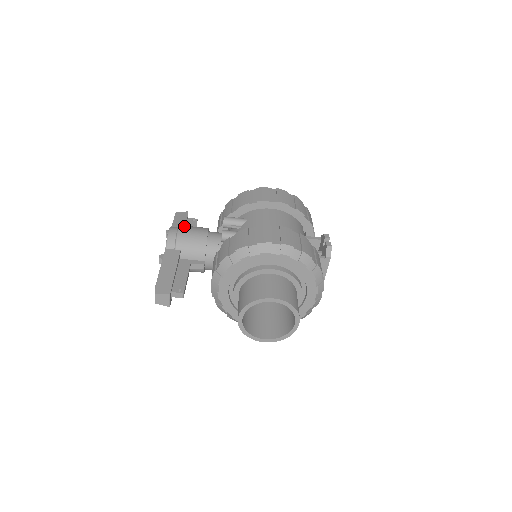
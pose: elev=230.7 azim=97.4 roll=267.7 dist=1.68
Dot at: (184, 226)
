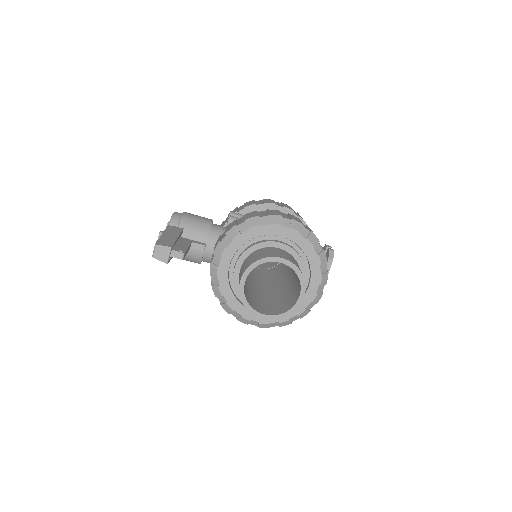
Dot at: occluded
